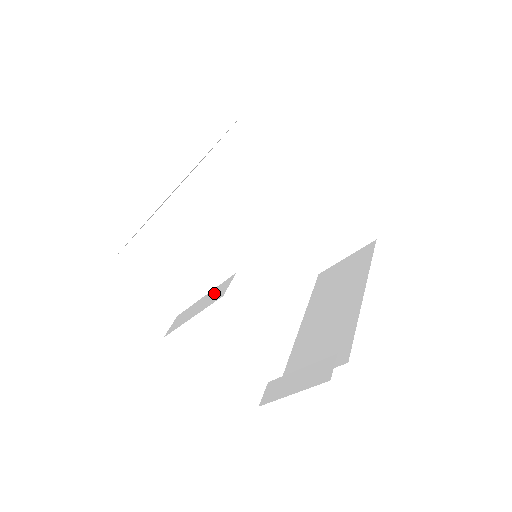
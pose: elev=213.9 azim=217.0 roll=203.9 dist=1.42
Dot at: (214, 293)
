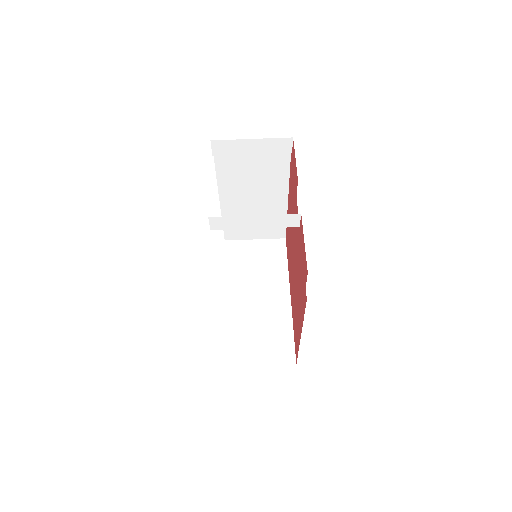
Dot at: occluded
